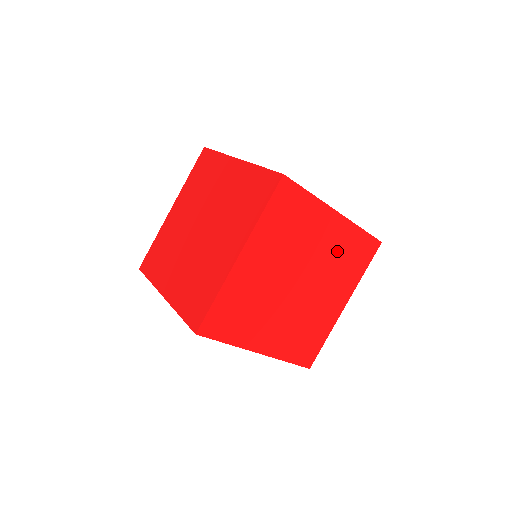
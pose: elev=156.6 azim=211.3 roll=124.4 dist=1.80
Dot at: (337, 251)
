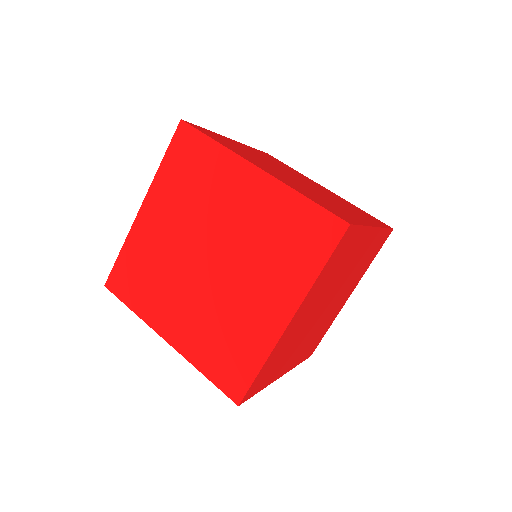
Dot at: (362, 259)
